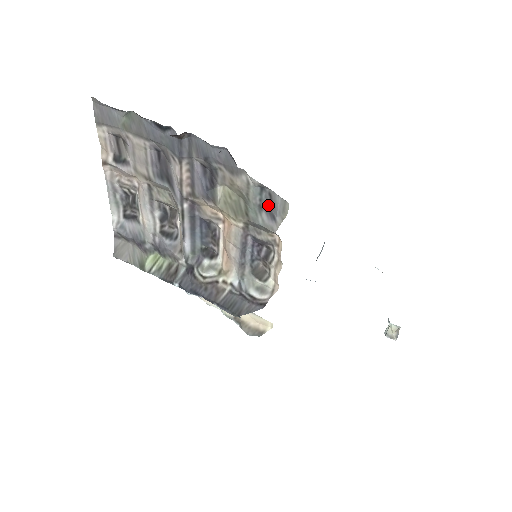
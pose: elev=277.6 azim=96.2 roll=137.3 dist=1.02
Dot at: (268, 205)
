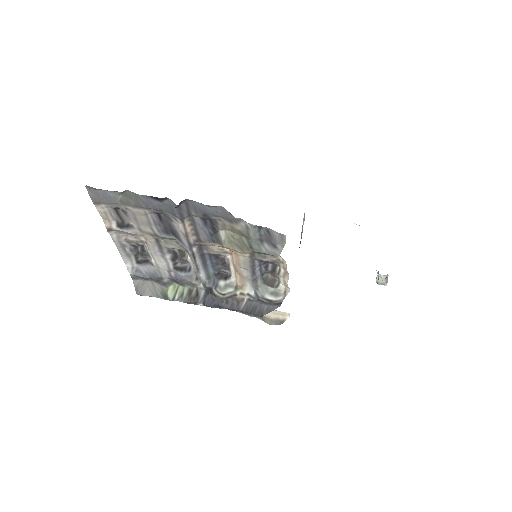
Dot at: (267, 237)
